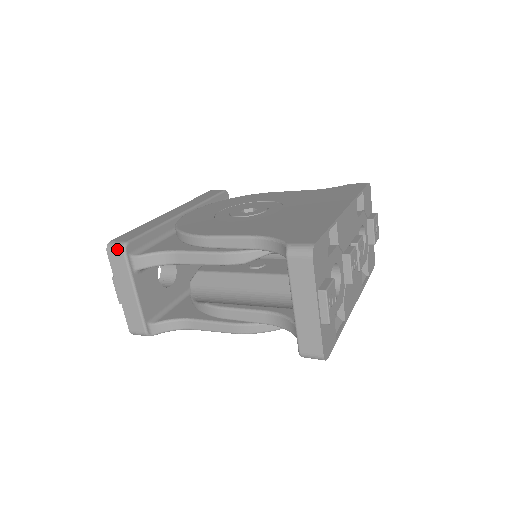
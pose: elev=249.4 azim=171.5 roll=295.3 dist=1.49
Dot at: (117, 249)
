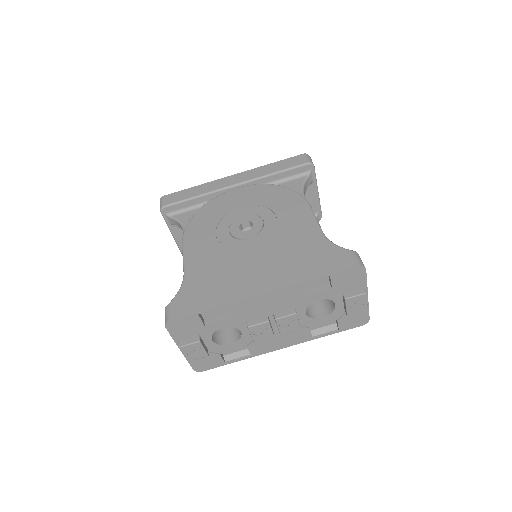
Dot at: (160, 207)
